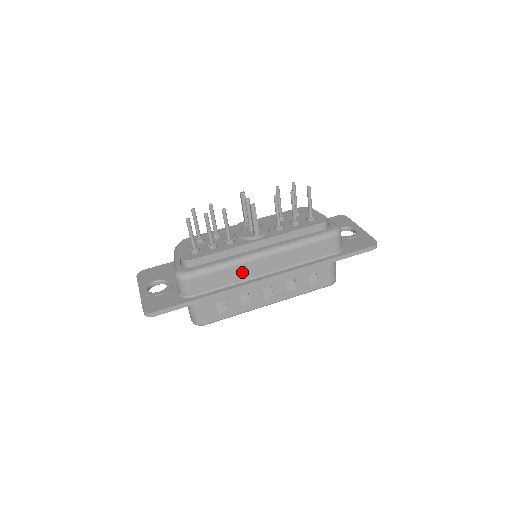
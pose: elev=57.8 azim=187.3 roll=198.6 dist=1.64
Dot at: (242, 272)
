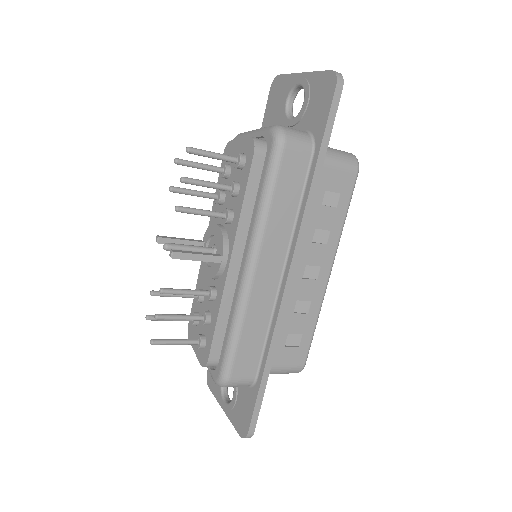
Dot at: (260, 307)
